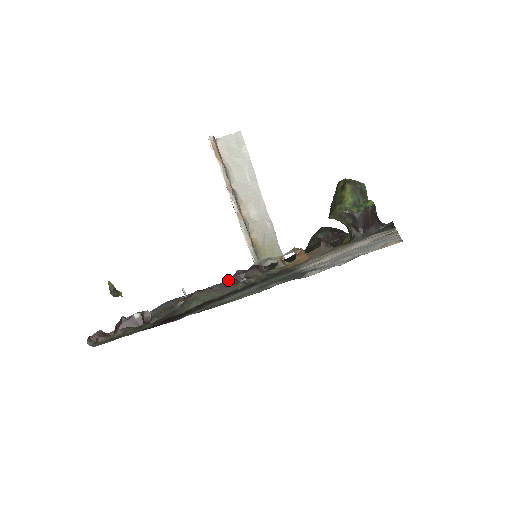
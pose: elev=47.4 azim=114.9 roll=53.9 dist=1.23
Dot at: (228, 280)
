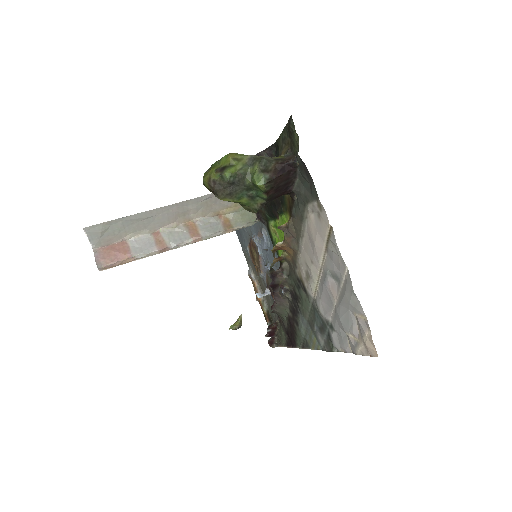
Dot at: (274, 293)
